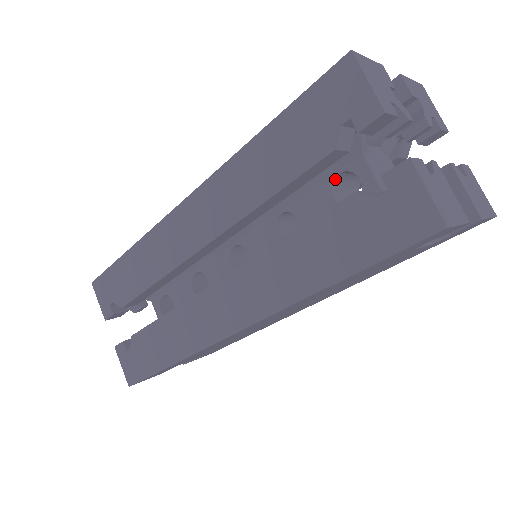
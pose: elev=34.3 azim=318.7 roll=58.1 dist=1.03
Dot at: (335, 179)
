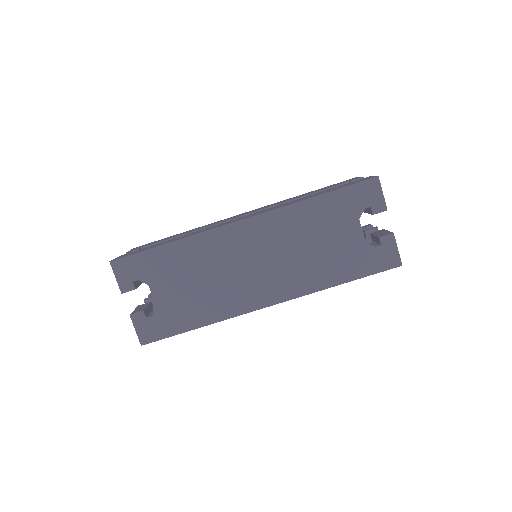
Dot at: occluded
